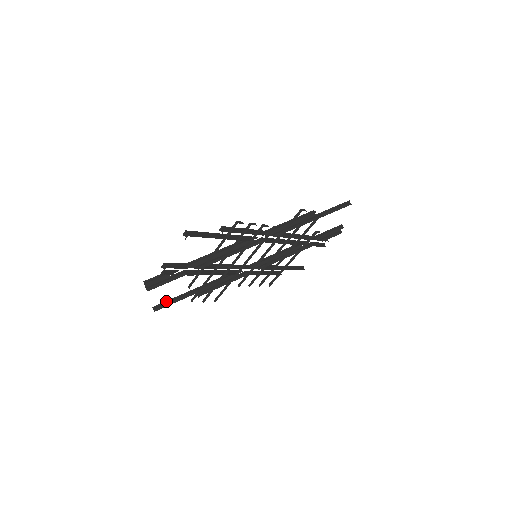
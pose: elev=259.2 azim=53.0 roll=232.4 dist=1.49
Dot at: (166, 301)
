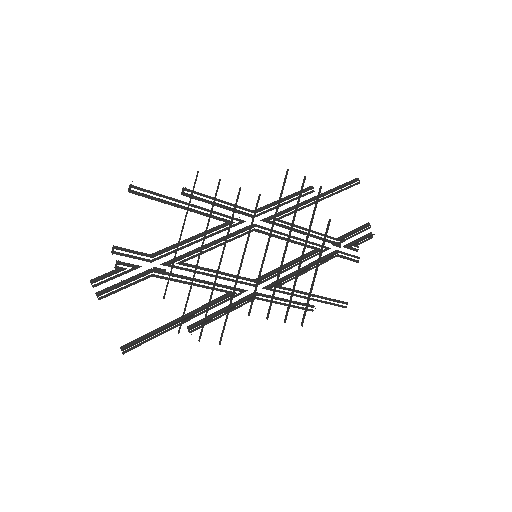
Dot at: (140, 337)
